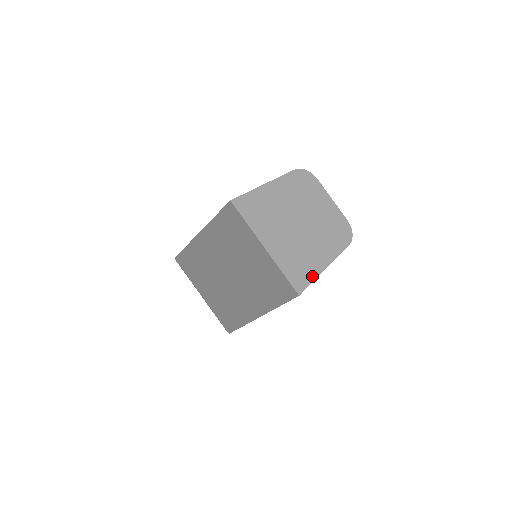
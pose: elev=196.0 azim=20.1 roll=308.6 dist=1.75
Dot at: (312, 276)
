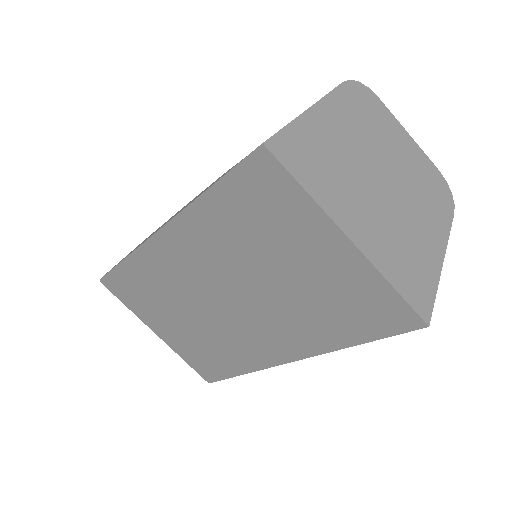
Dot at: (432, 281)
